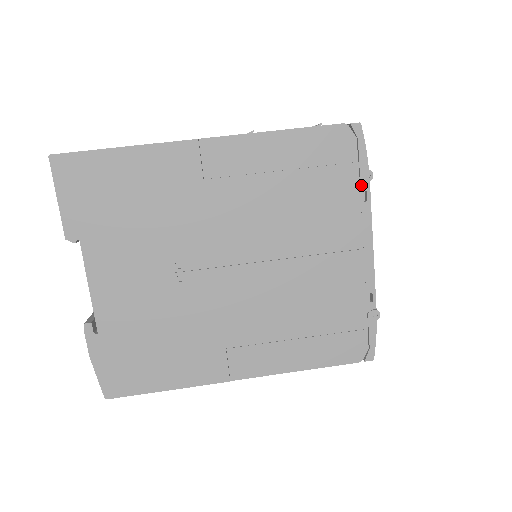
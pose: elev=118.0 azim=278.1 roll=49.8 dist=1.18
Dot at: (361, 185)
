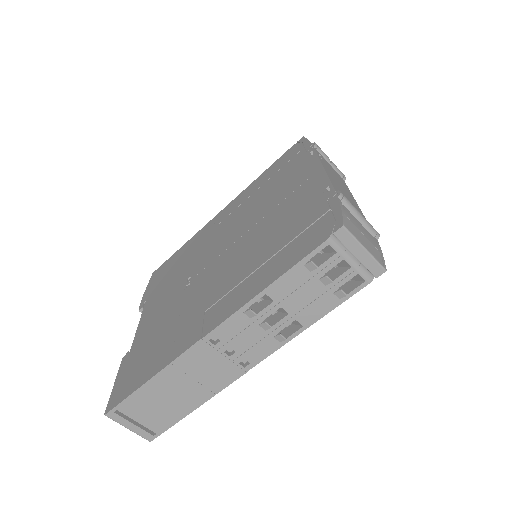
Dot at: occluded
